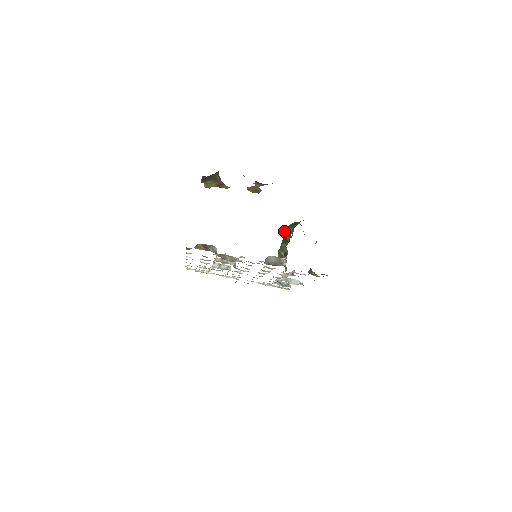
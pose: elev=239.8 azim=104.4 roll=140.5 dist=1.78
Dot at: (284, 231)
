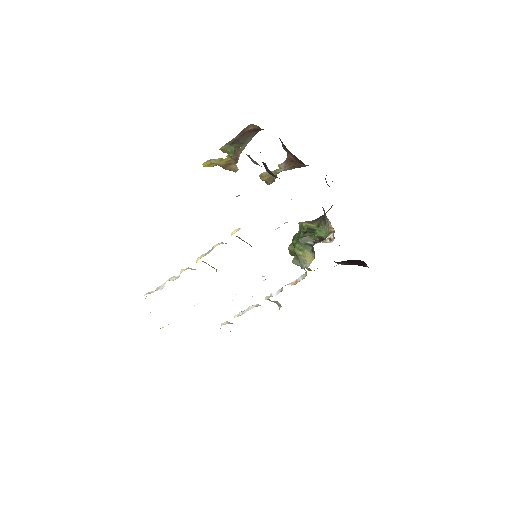
Dot at: (305, 222)
